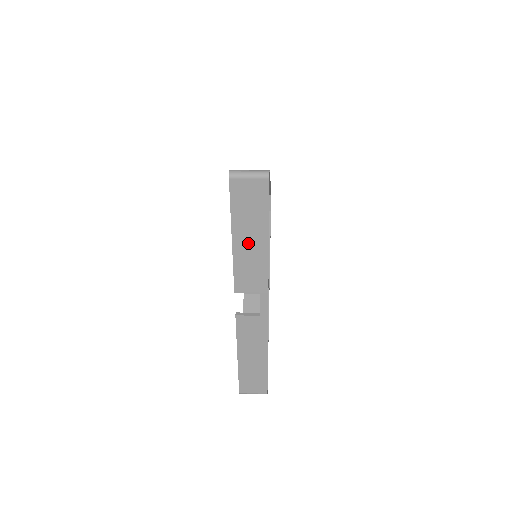
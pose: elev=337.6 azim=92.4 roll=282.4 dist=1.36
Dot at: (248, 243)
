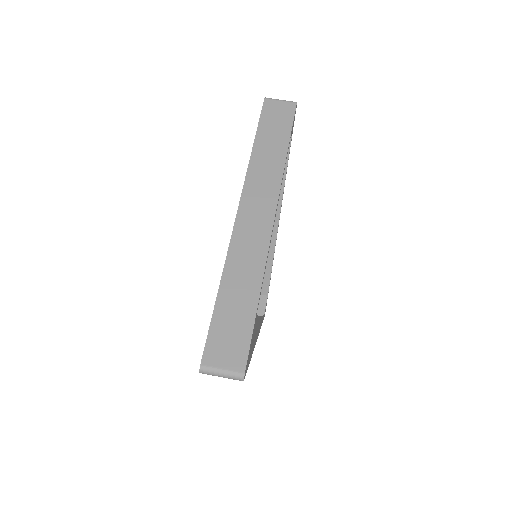
Dot at: occluded
